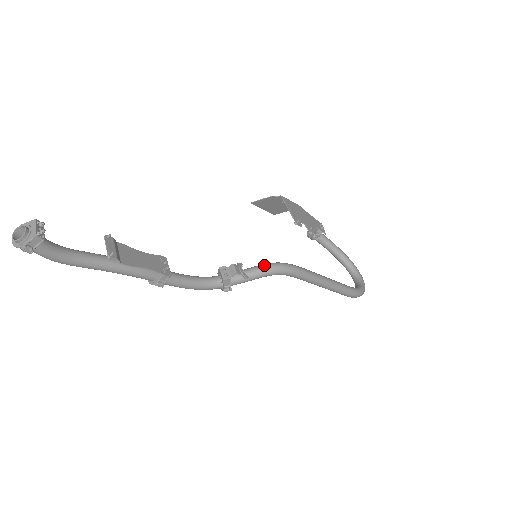
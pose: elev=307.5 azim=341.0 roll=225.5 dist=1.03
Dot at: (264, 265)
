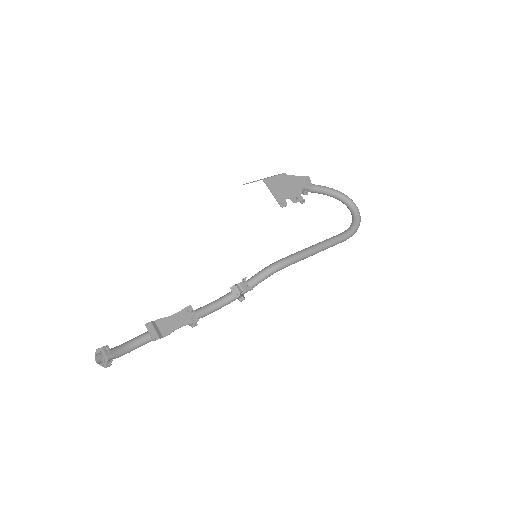
Dot at: (262, 273)
